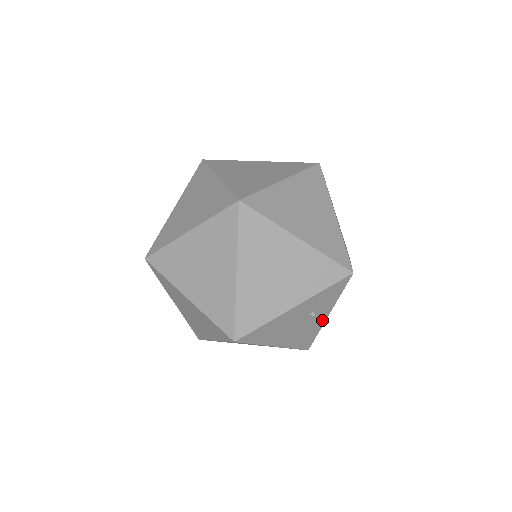
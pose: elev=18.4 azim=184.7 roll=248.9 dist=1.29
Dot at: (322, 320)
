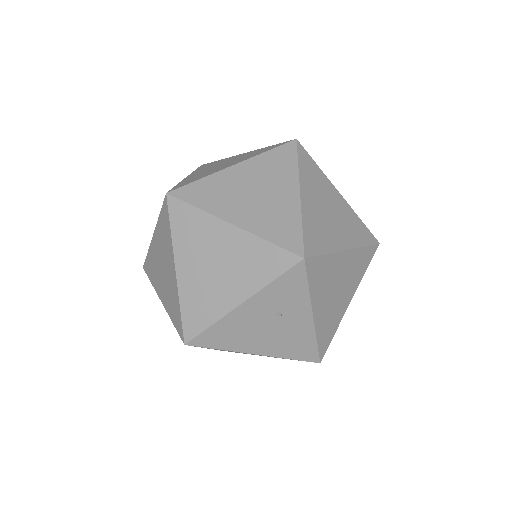
Dot at: (307, 323)
